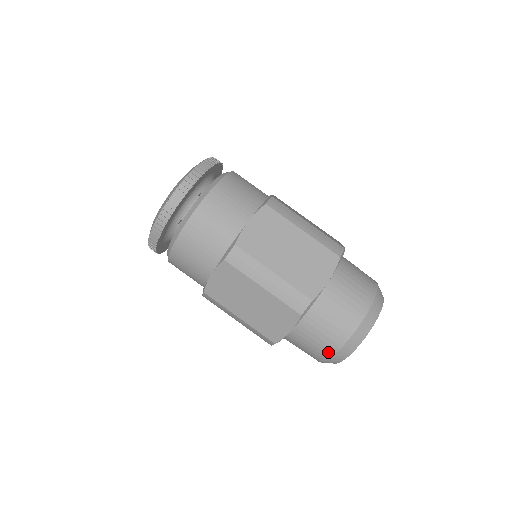
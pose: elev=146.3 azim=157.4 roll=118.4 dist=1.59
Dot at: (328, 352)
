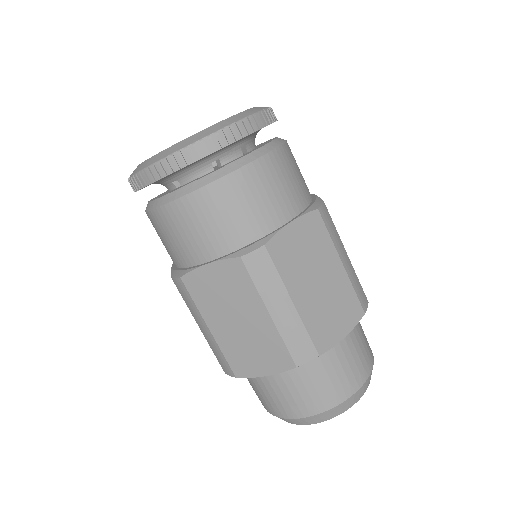
Dot at: (355, 384)
